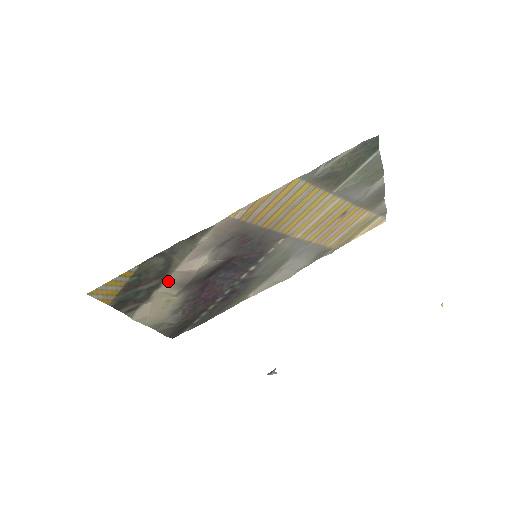
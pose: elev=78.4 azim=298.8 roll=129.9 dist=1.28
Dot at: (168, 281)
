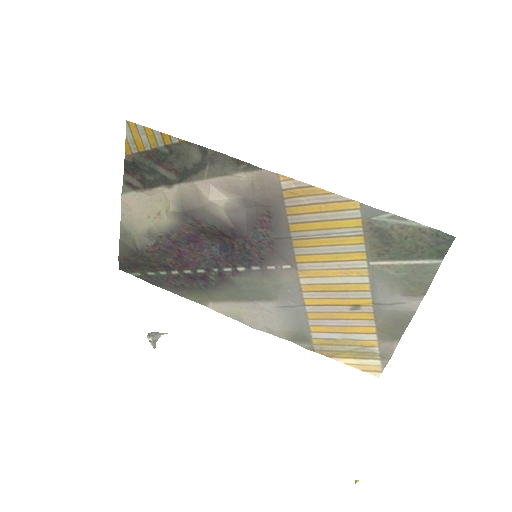
Dot at: (180, 189)
